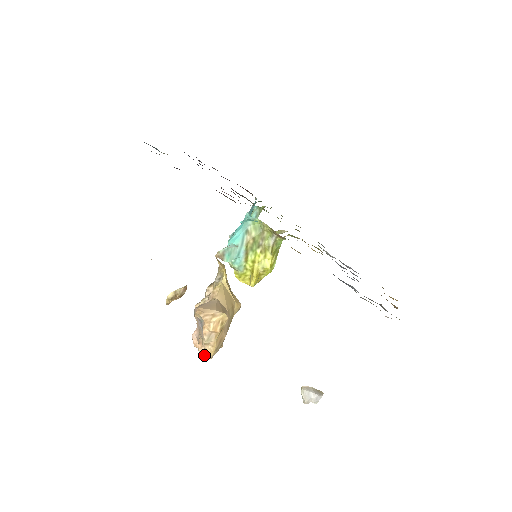
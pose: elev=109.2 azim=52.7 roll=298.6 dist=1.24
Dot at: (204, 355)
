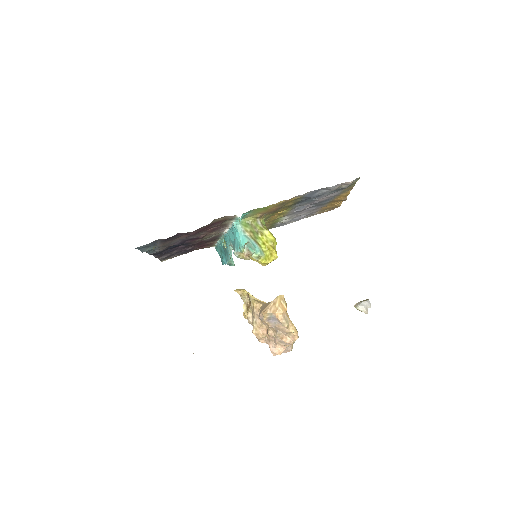
Dot at: (293, 340)
